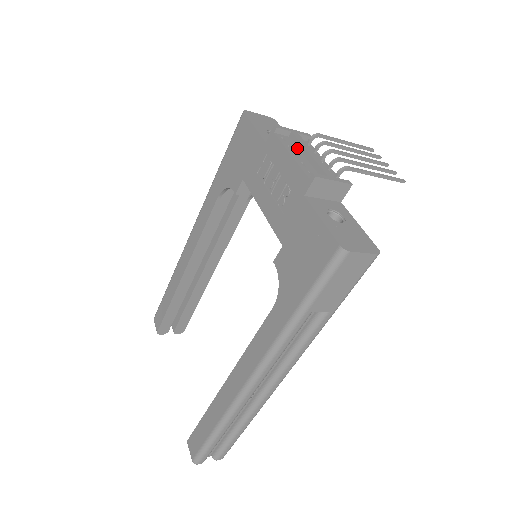
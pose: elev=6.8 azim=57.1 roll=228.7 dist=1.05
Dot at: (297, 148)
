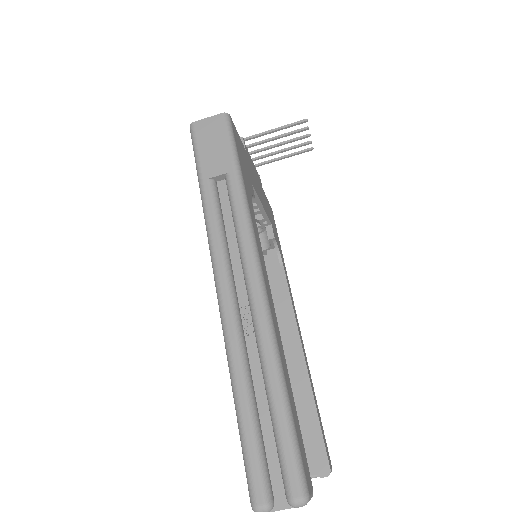
Dot at: occluded
